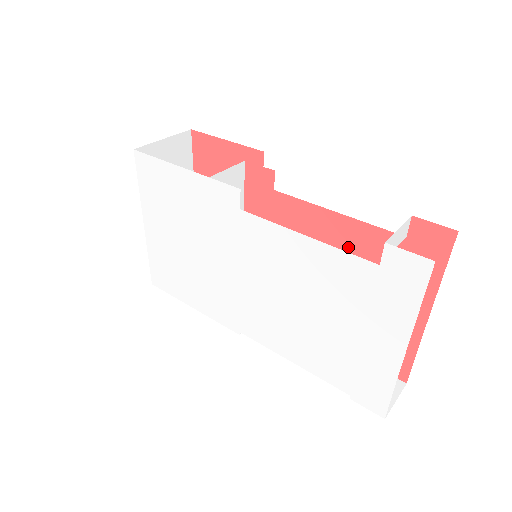
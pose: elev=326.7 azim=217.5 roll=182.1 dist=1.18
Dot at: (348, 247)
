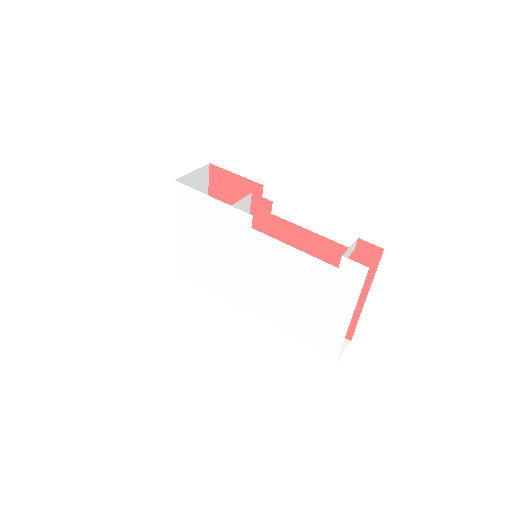
Dot at: (318, 254)
